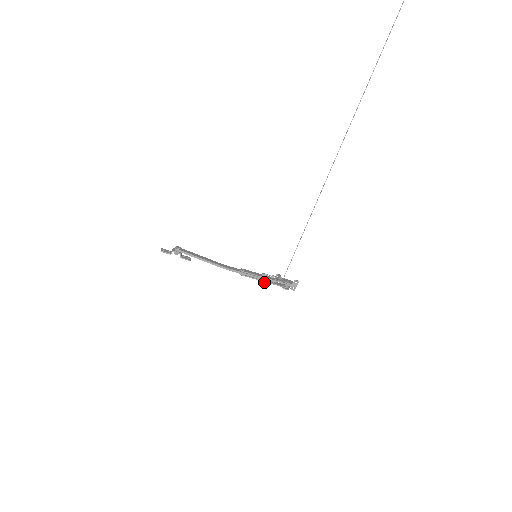
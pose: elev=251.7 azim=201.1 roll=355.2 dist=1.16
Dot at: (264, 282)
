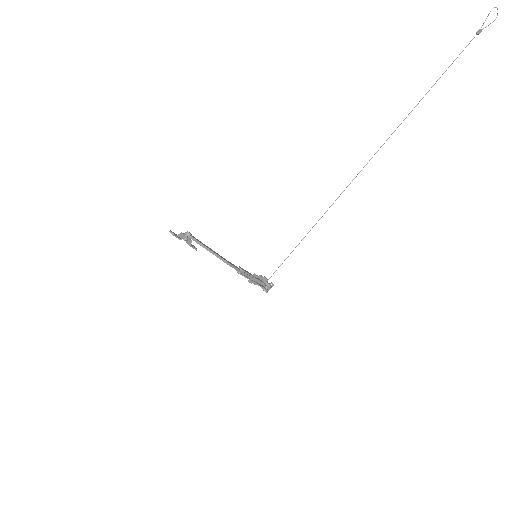
Dot at: (252, 282)
